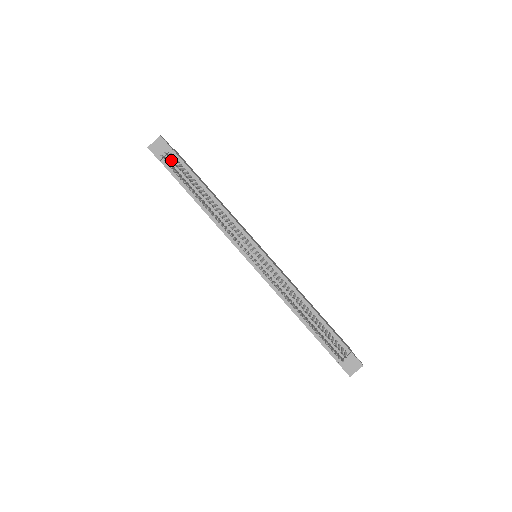
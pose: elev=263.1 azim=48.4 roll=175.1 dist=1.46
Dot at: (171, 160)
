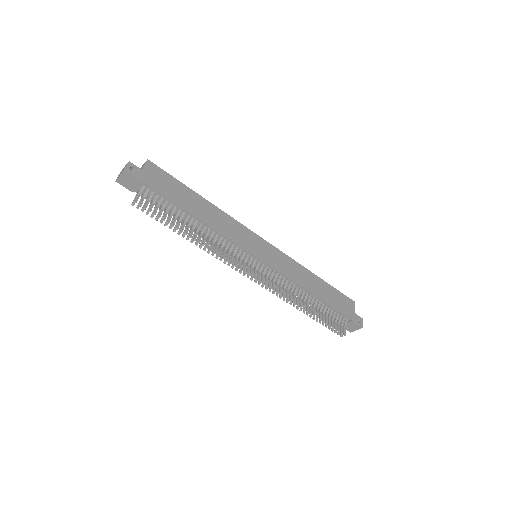
Dot at: (144, 209)
